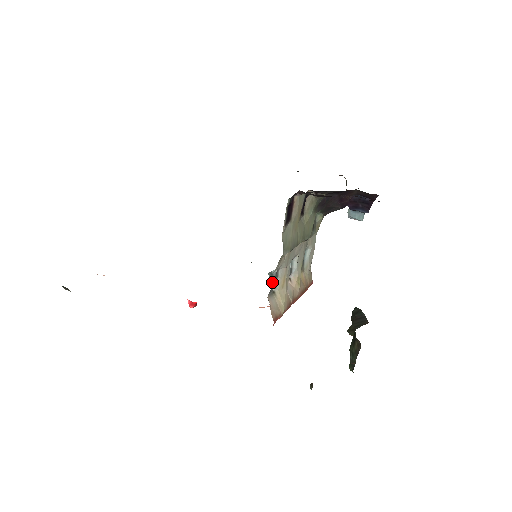
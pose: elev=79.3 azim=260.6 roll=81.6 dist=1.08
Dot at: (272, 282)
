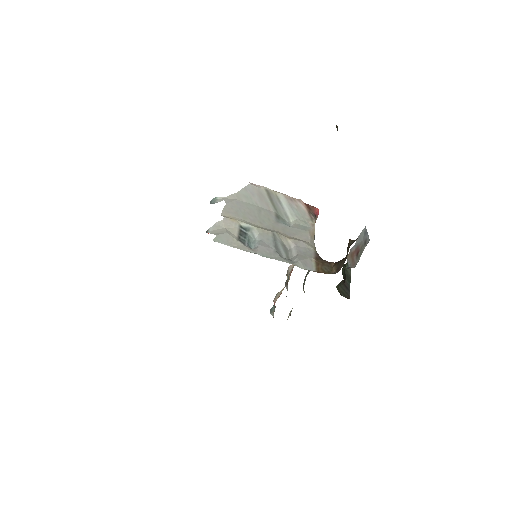
Dot at: (274, 305)
